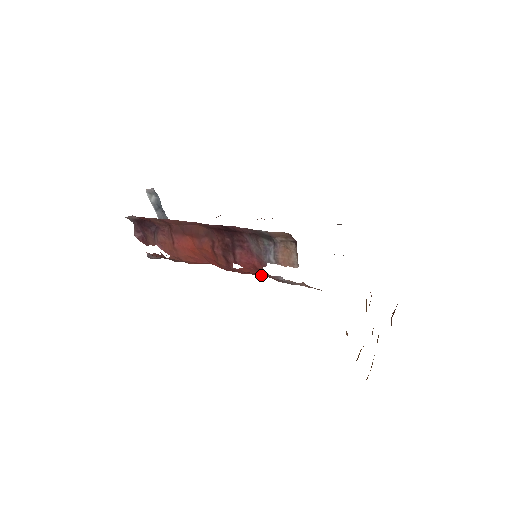
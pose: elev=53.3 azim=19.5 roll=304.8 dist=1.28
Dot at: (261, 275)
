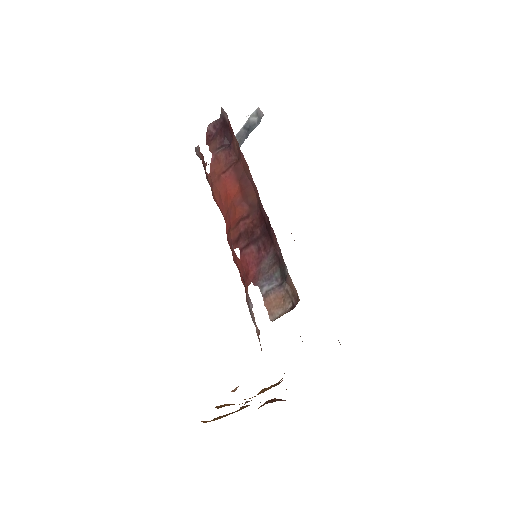
Dot at: (243, 280)
